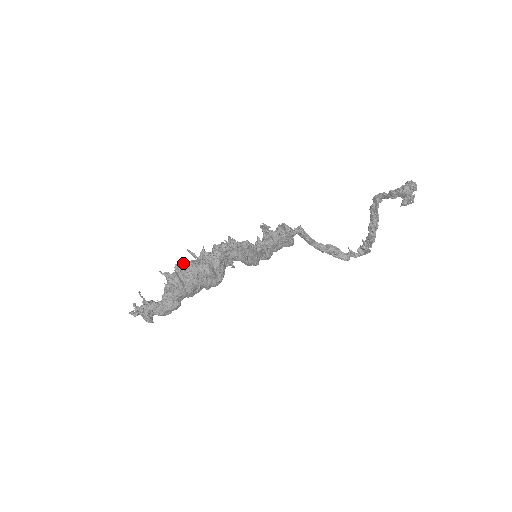
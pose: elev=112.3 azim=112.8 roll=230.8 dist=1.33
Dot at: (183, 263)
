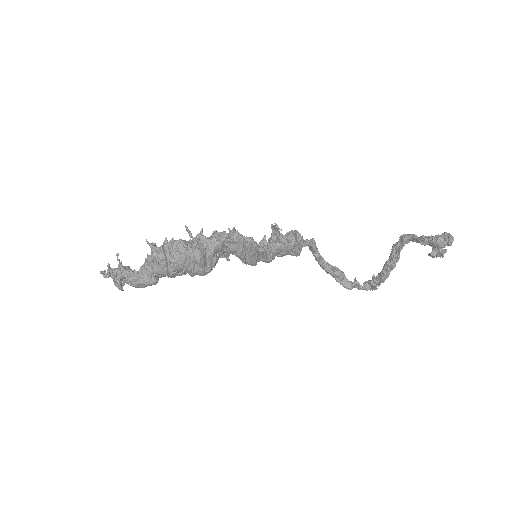
Dot at: (174, 240)
